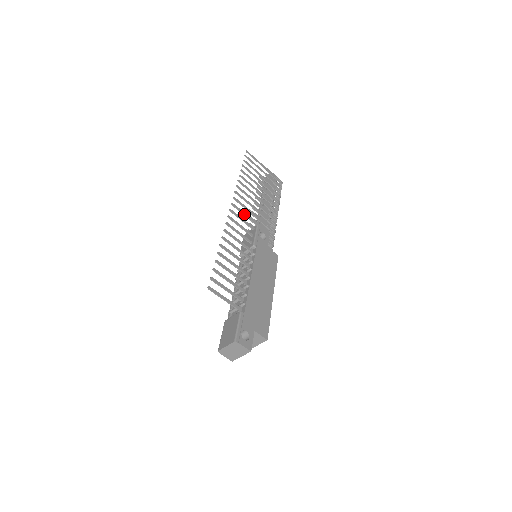
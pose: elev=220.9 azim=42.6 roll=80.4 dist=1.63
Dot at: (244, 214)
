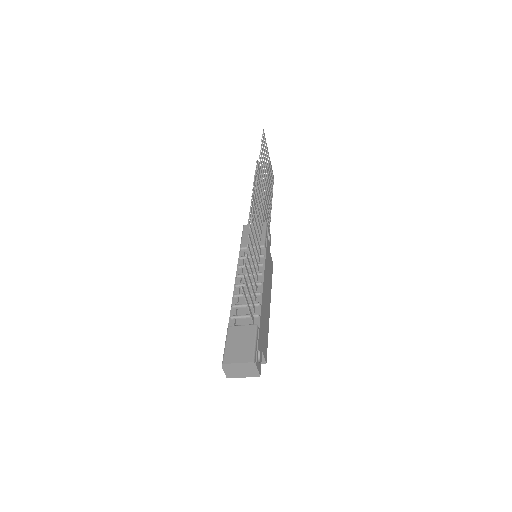
Dot at: occluded
